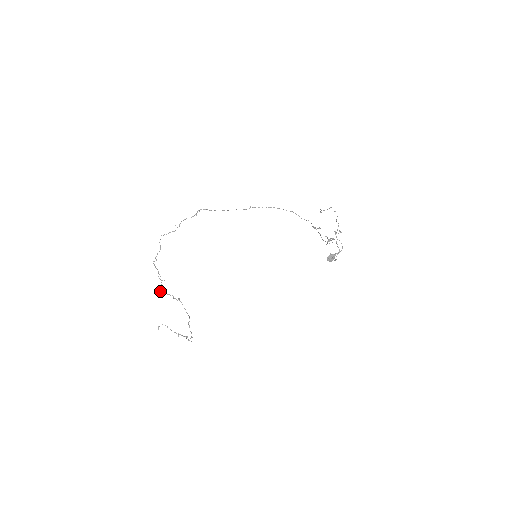
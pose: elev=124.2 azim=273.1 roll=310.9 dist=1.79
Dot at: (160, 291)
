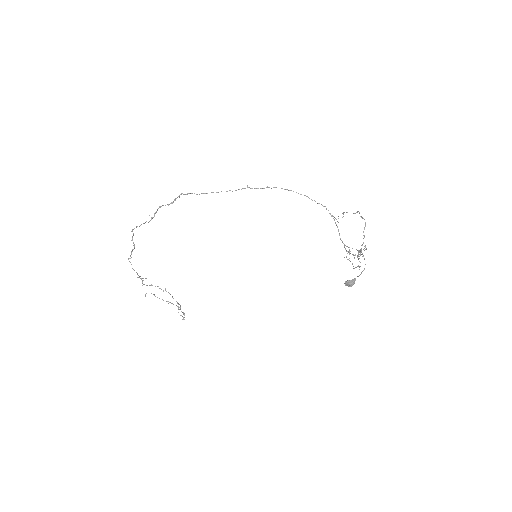
Dot at: (142, 285)
